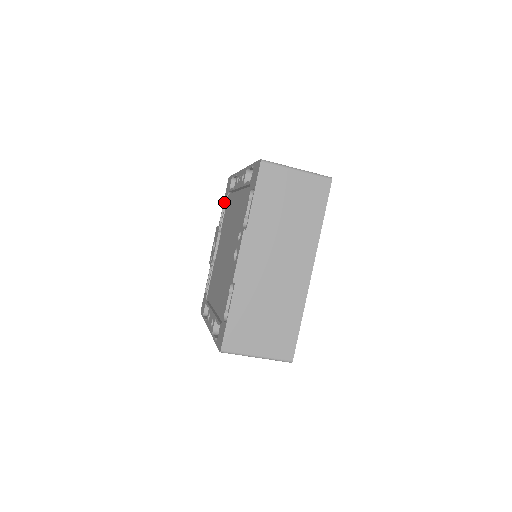
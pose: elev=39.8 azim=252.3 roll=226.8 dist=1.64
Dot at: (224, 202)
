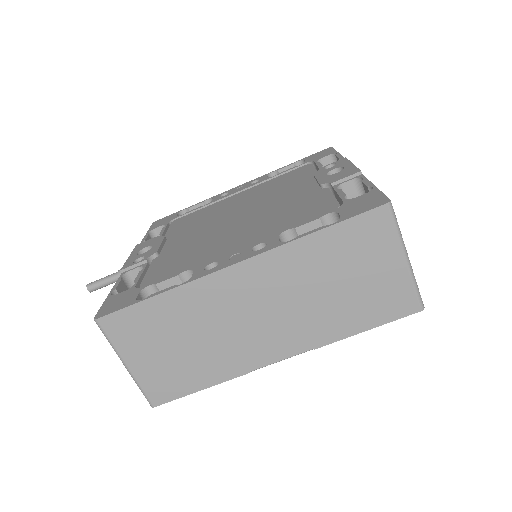
Dot at: (148, 233)
